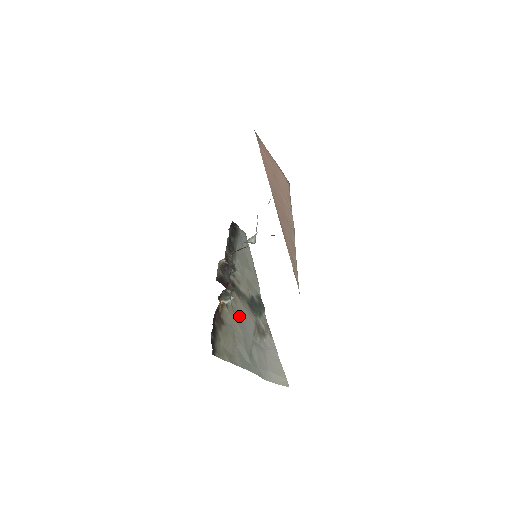
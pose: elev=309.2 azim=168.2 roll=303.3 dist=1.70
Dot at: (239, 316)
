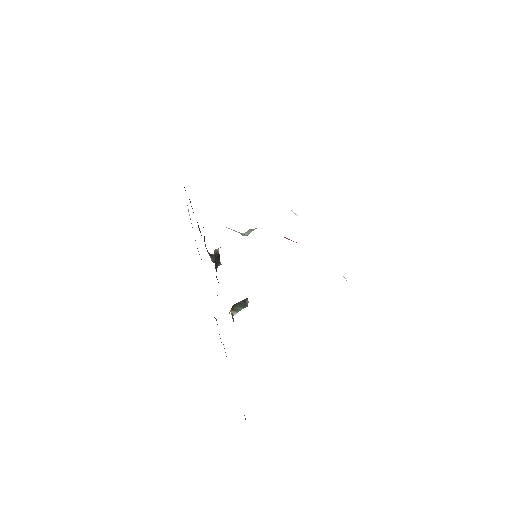
Dot at: occluded
